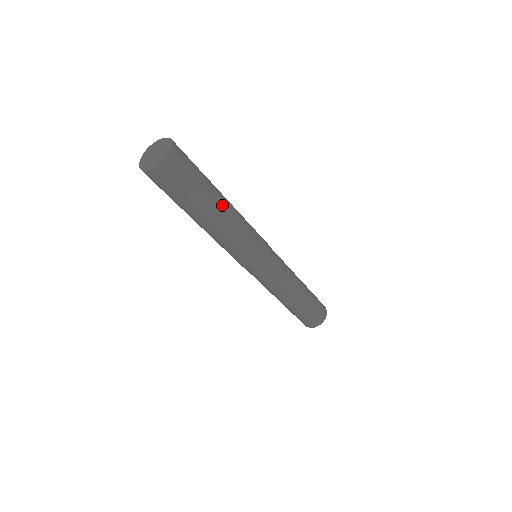
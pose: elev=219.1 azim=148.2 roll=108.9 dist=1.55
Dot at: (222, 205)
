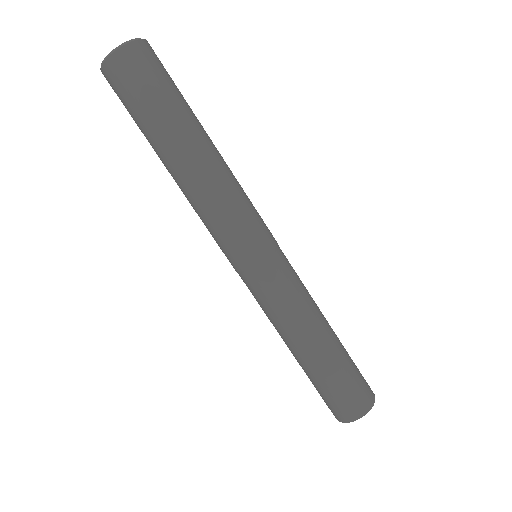
Dot at: (205, 139)
